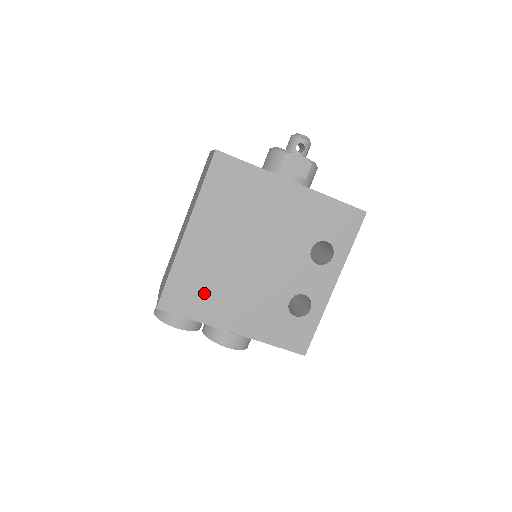
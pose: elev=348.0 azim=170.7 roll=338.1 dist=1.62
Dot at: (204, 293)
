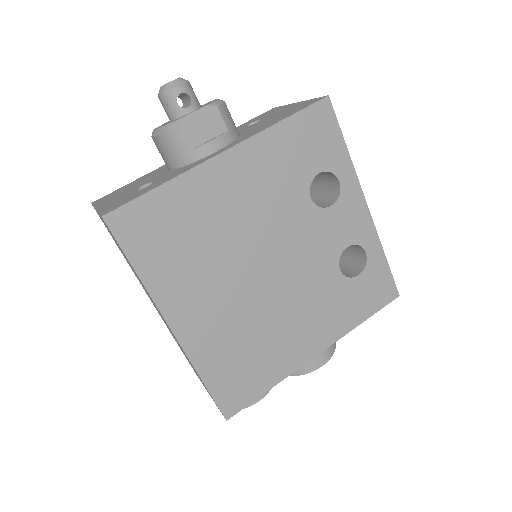
Dot at: (254, 357)
